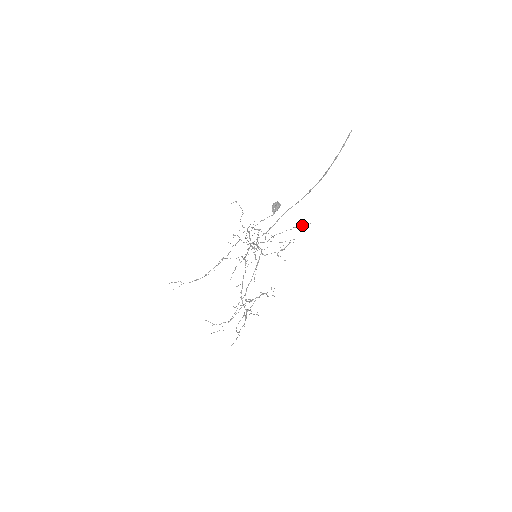
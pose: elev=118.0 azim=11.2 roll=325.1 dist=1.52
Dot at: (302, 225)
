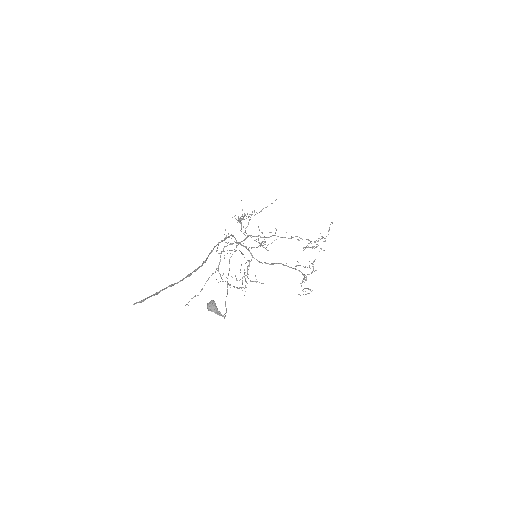
Dot at: (242, 218)
